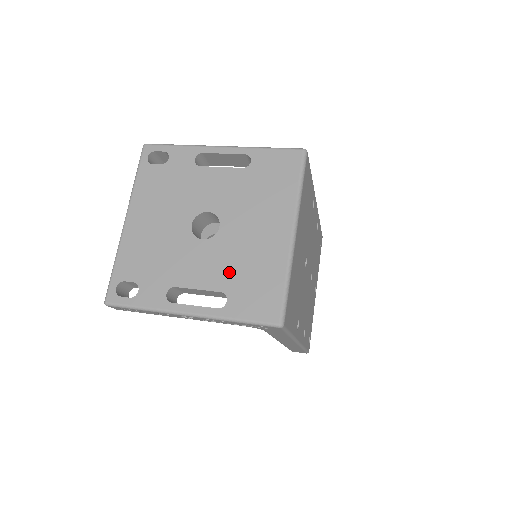
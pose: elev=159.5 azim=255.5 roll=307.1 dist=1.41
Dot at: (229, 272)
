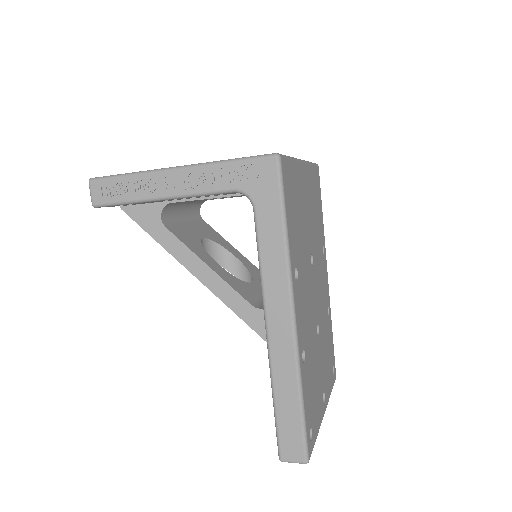
Dot at: occluded
